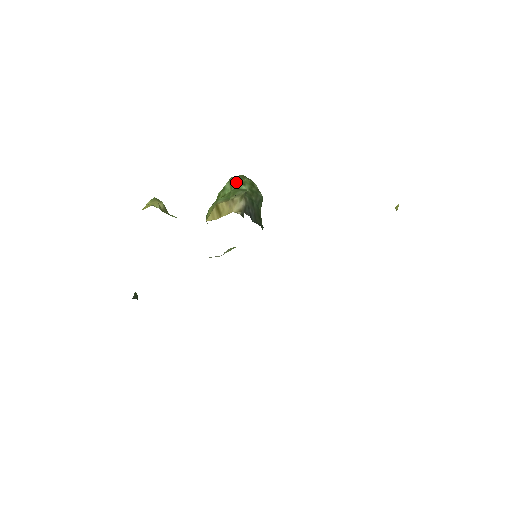
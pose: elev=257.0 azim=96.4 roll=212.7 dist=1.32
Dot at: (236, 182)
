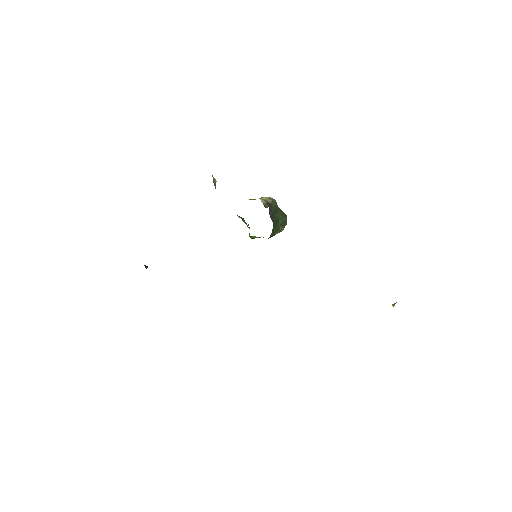
Dot at: occluded
